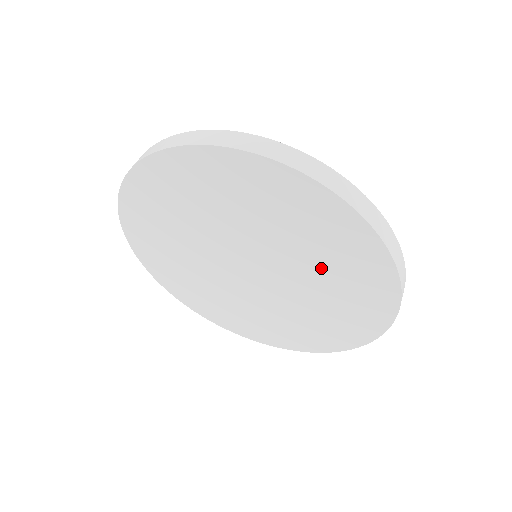
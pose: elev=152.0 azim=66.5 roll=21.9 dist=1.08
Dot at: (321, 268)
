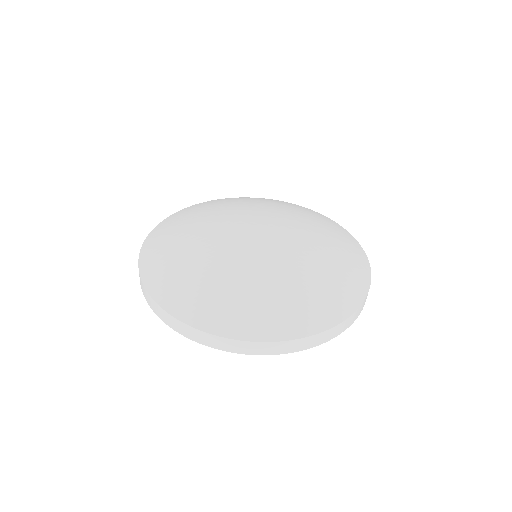
Dot at: occluded
